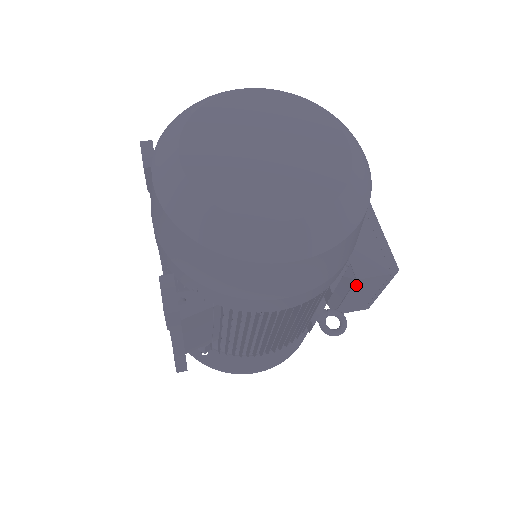
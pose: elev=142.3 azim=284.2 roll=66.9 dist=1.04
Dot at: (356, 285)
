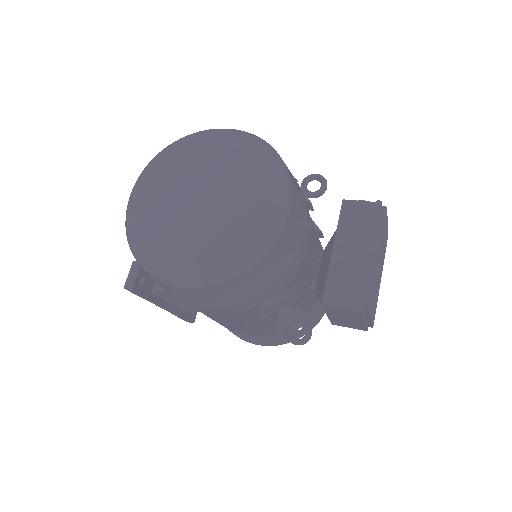
Dot at: (327, 309)
